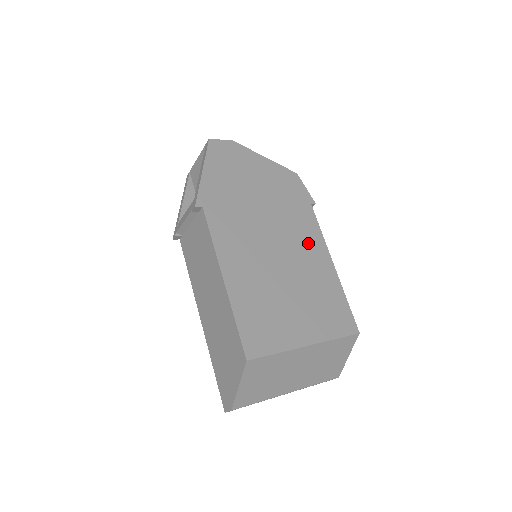
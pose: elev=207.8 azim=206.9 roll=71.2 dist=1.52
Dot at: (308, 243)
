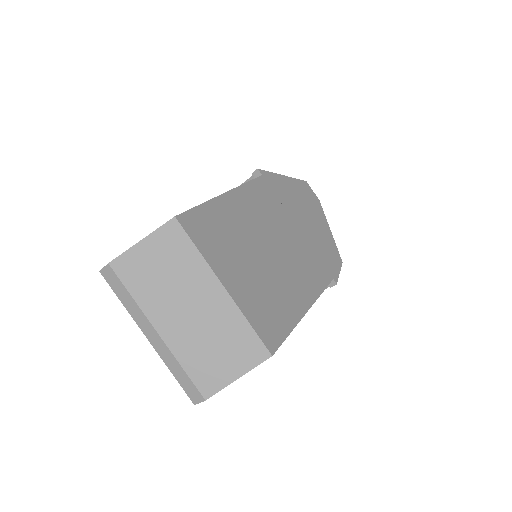
Dot at: (304, 278)
